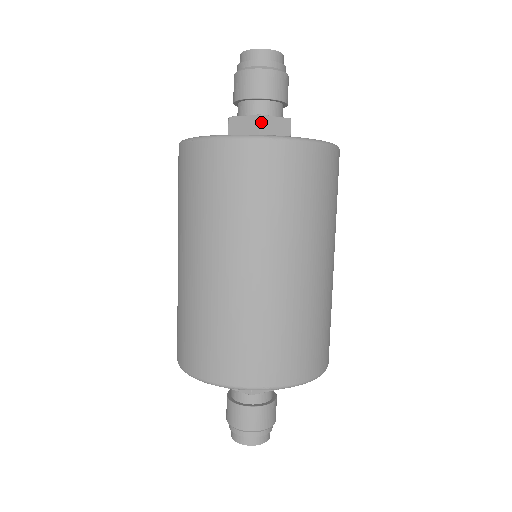
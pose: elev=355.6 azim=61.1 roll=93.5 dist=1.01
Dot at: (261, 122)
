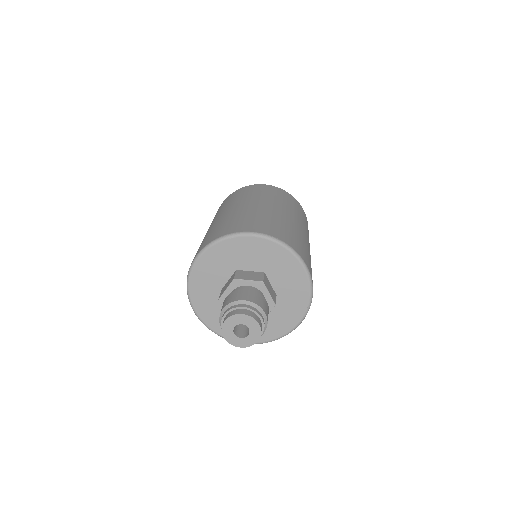
Dot at: occluded
